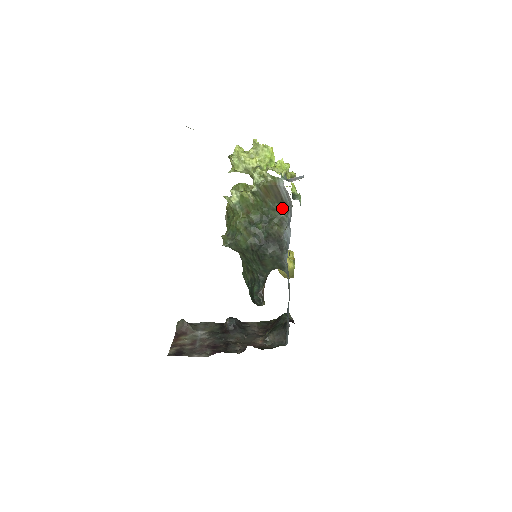
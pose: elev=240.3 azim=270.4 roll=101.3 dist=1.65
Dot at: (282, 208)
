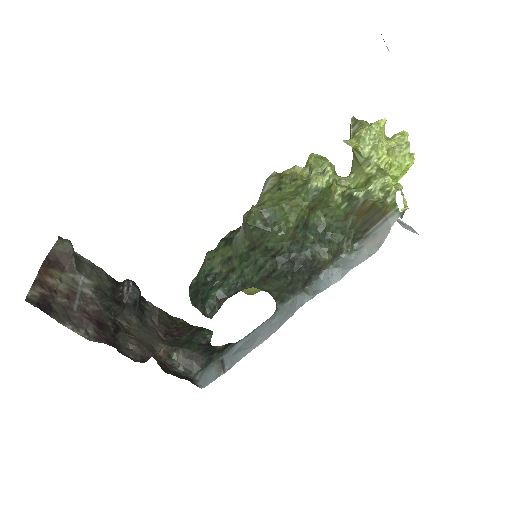
Dot at: (352, 239)
